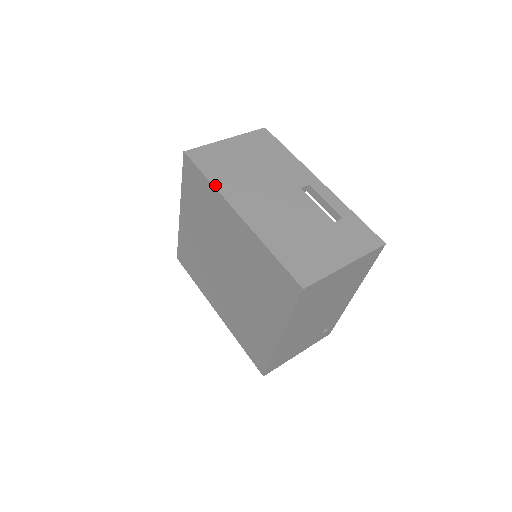
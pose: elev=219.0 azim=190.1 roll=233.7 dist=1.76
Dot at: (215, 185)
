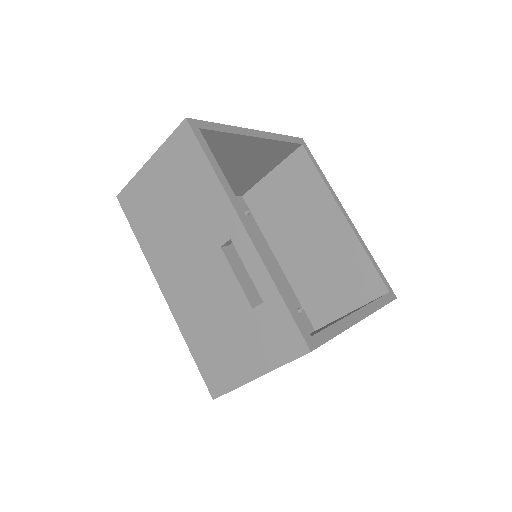
Dot at: (143, 250)
